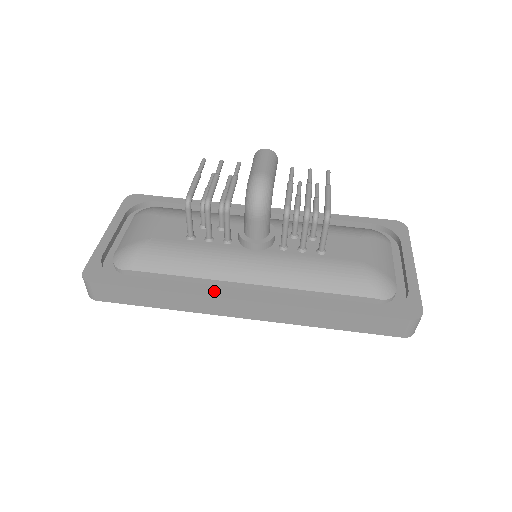
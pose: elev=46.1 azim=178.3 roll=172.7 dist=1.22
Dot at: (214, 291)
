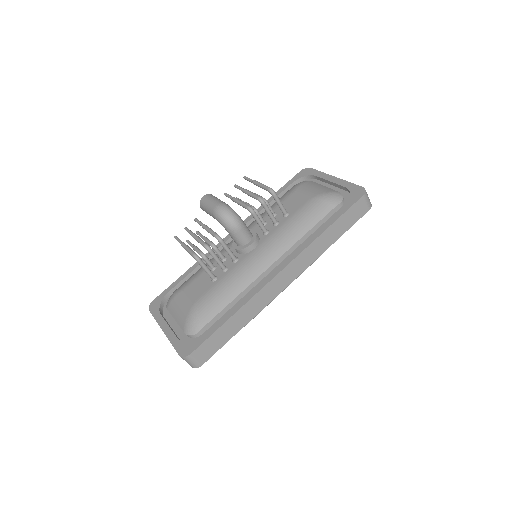
Dot at: (259, 286)
